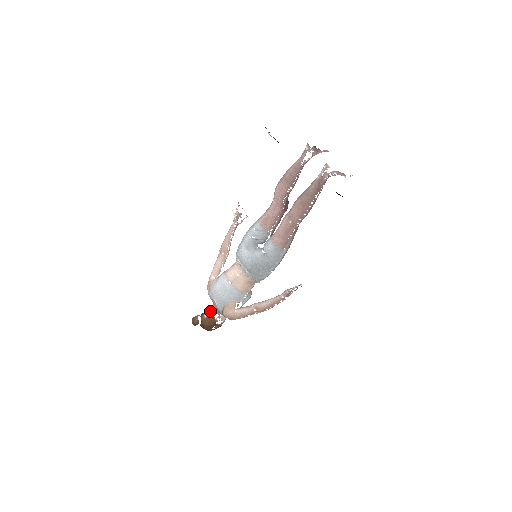
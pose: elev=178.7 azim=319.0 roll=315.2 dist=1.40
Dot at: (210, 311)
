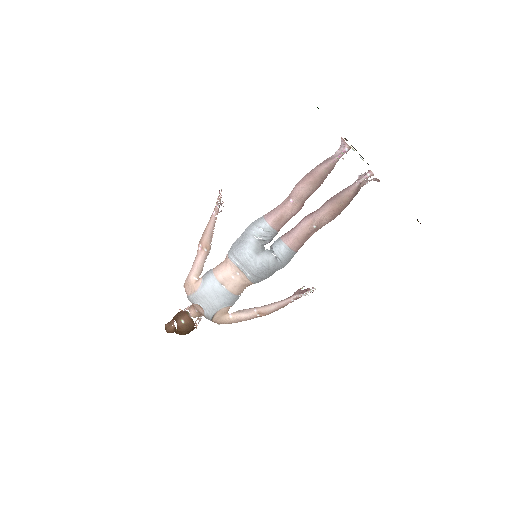
Dot at: (188, 315)
